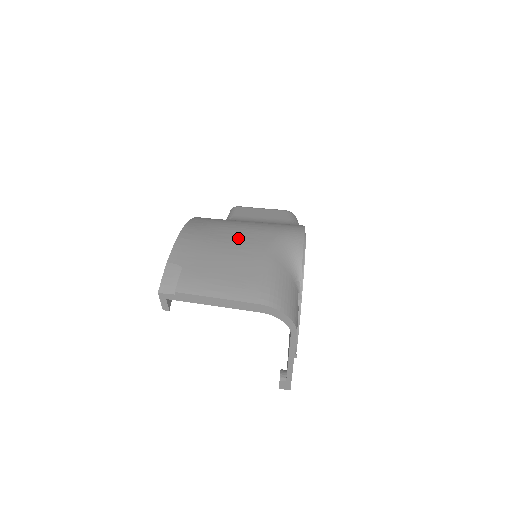
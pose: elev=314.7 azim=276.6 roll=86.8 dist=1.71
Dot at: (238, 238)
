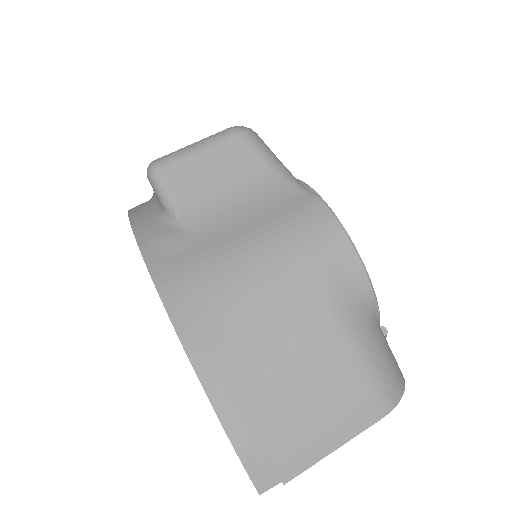
Dot at: (279, 321)
